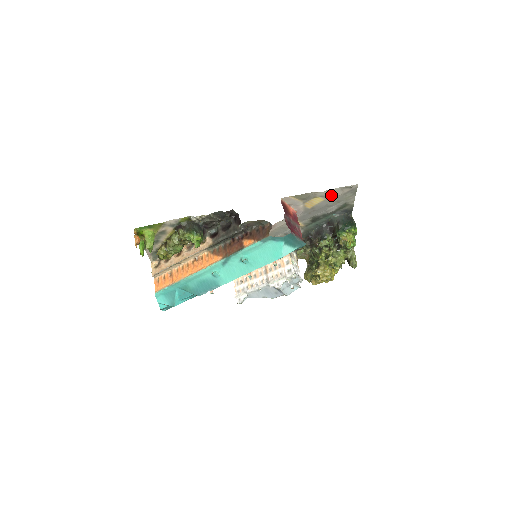
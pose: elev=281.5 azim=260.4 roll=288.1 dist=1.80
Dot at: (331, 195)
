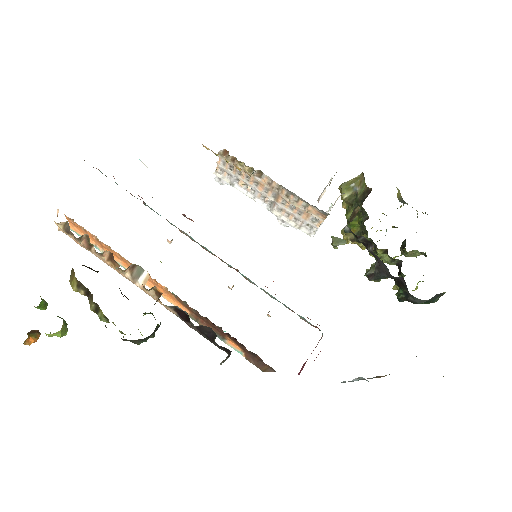
Dot at: occluded
